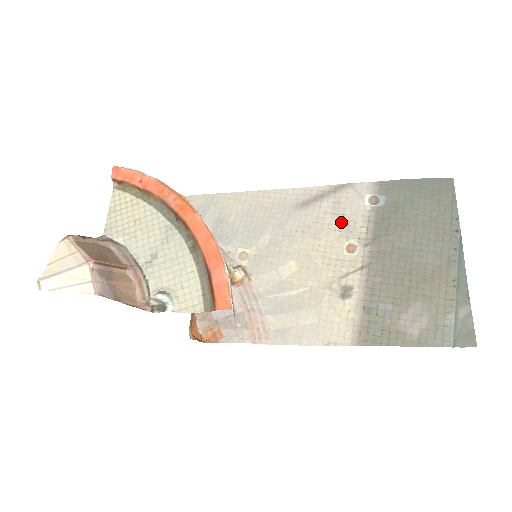
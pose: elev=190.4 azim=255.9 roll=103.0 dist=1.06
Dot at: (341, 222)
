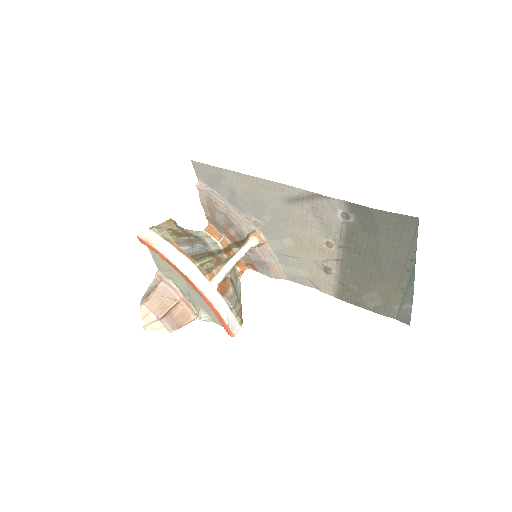
Dot at: (320, 224)
